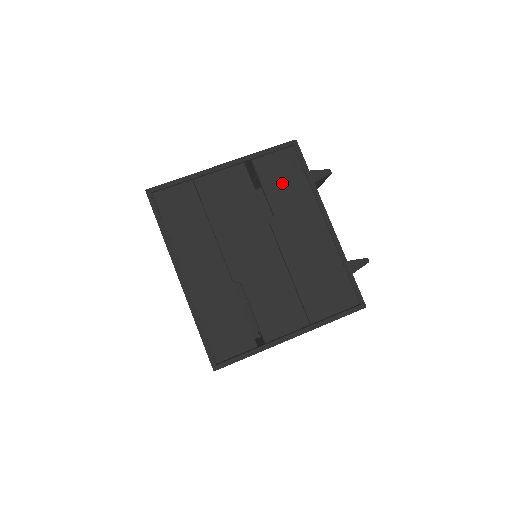
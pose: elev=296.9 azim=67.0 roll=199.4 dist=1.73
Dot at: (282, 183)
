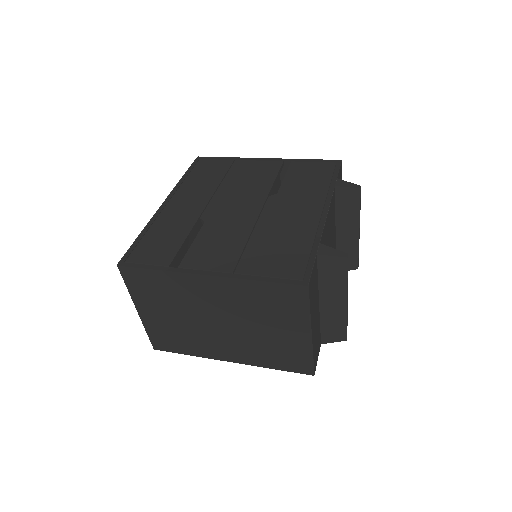
Dot at: (304, 179)
